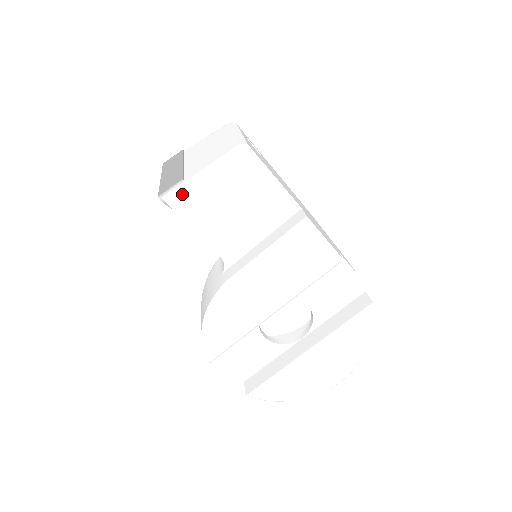
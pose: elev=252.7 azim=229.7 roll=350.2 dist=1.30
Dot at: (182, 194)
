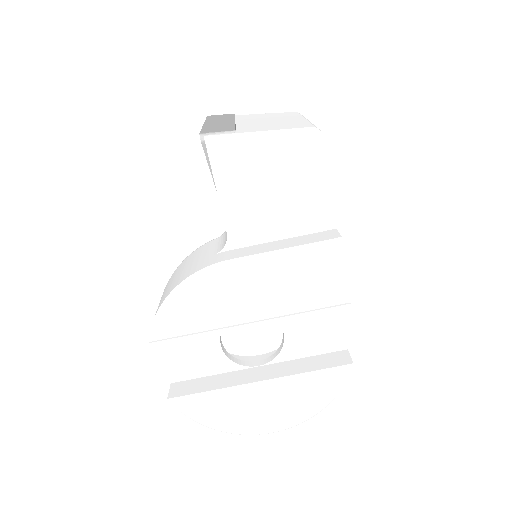
Dot at: (227, 145)
